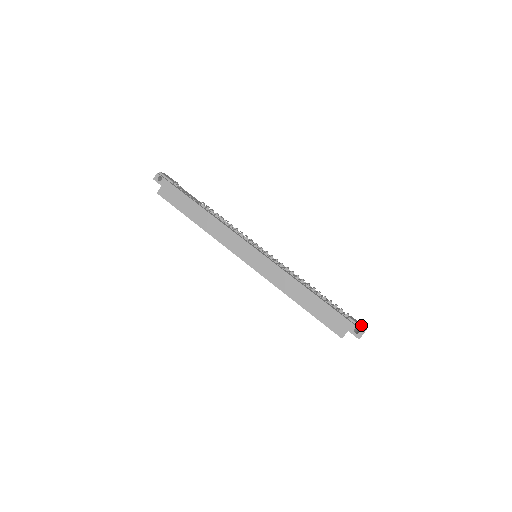
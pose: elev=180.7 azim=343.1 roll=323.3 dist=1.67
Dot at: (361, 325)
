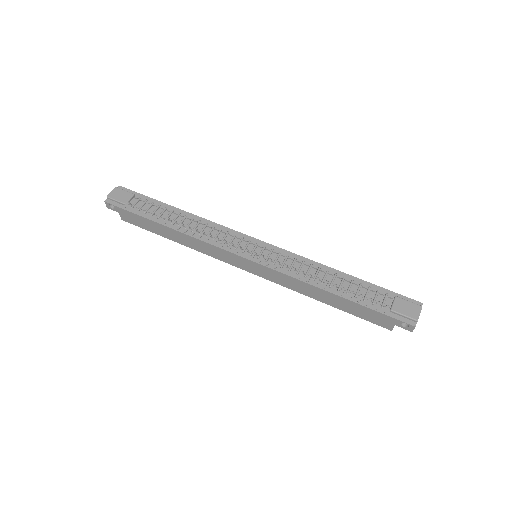
Dot at: (410, 312)
